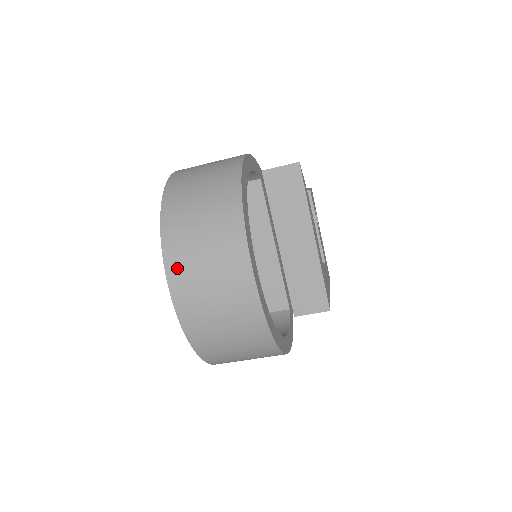
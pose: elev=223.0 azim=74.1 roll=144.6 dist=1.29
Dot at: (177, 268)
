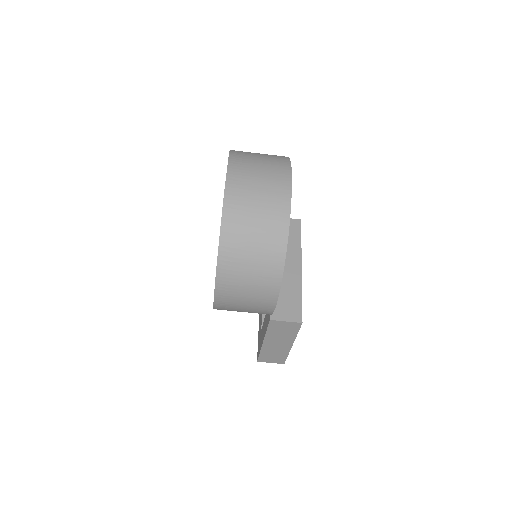
Dot at: (238, 163)
